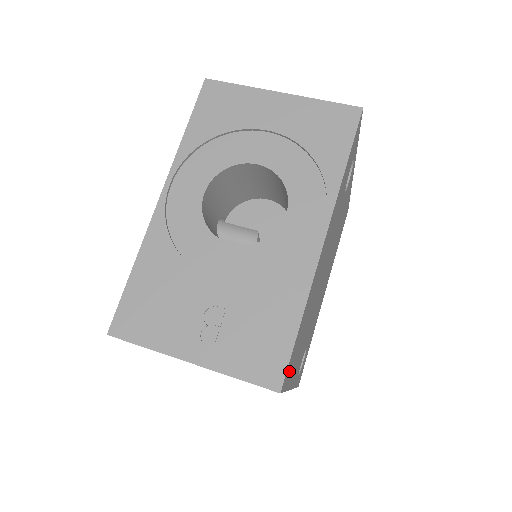
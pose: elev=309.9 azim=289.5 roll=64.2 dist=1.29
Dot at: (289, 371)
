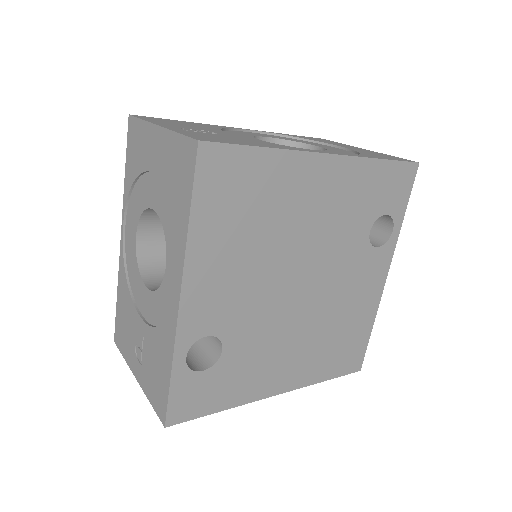
Dot at: (215, 179)
